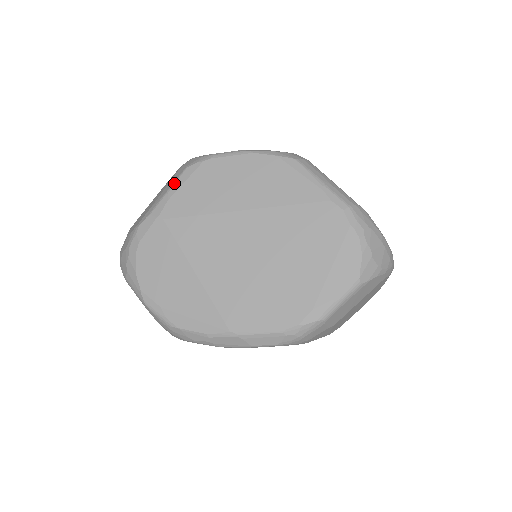
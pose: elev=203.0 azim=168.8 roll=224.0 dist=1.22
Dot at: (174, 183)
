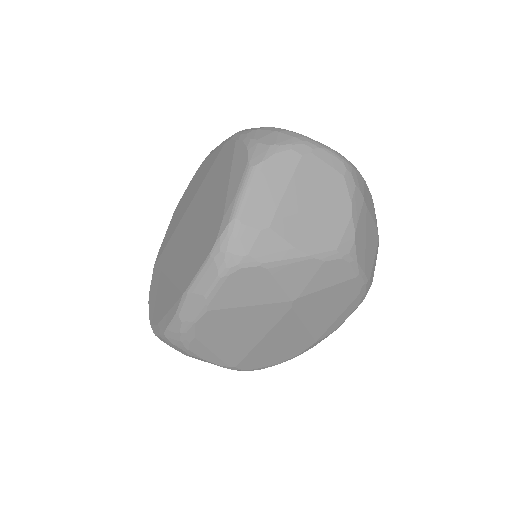
Dot at: occluded
